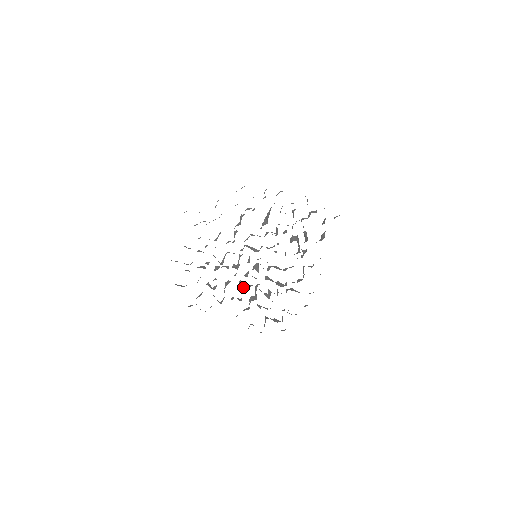
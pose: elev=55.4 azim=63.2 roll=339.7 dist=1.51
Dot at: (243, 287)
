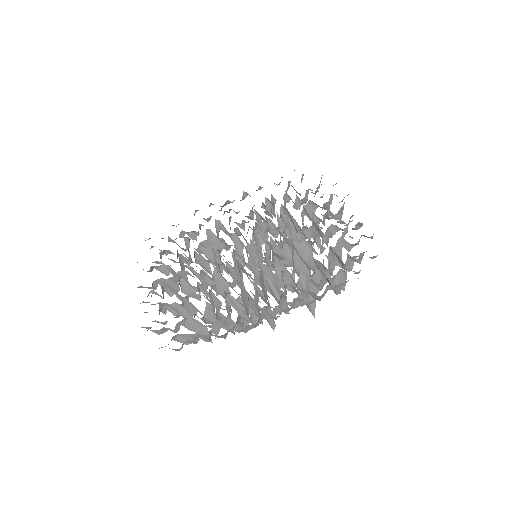
Dot at: occluded
